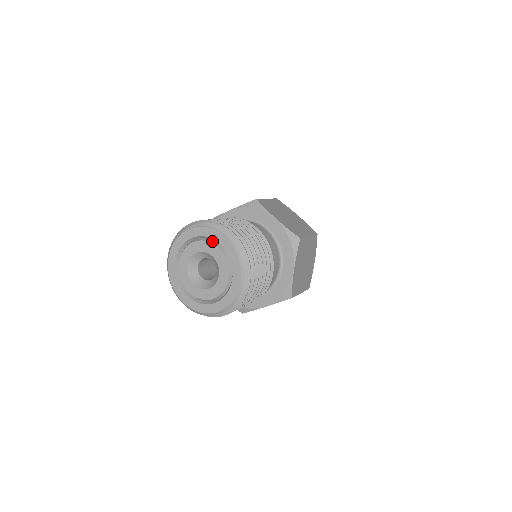
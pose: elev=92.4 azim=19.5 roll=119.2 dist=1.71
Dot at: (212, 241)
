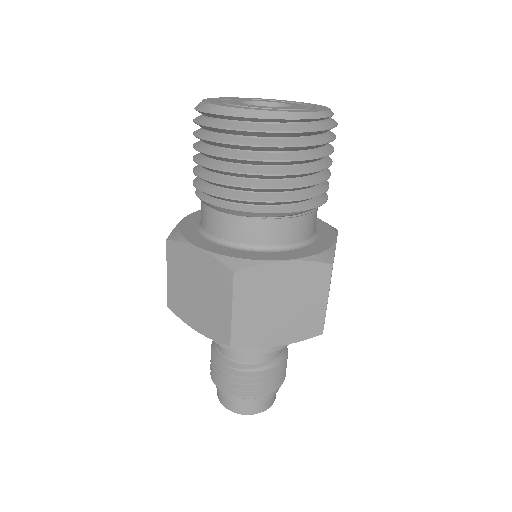
Dot at: occluded
